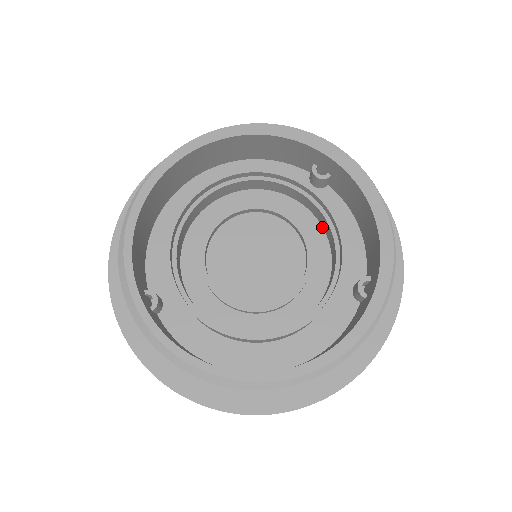
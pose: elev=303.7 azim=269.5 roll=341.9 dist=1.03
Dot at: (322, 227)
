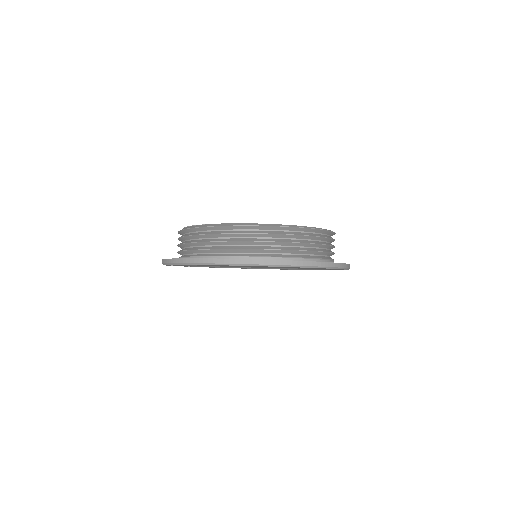
Dot at: occluded
